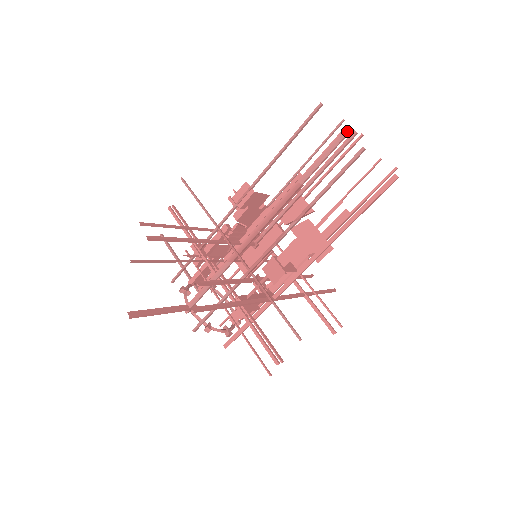
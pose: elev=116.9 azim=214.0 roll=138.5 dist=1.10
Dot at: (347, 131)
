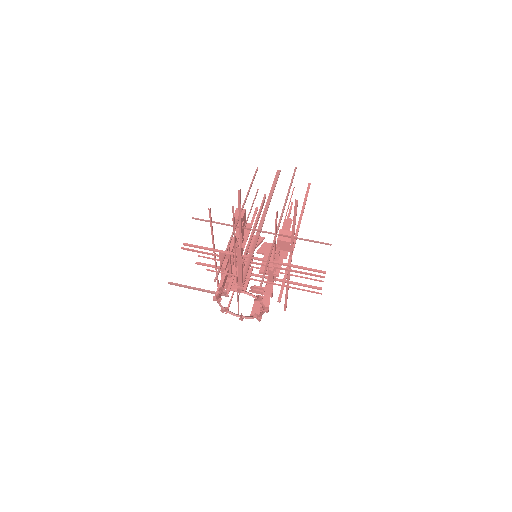
Dot at: (279, 170)
